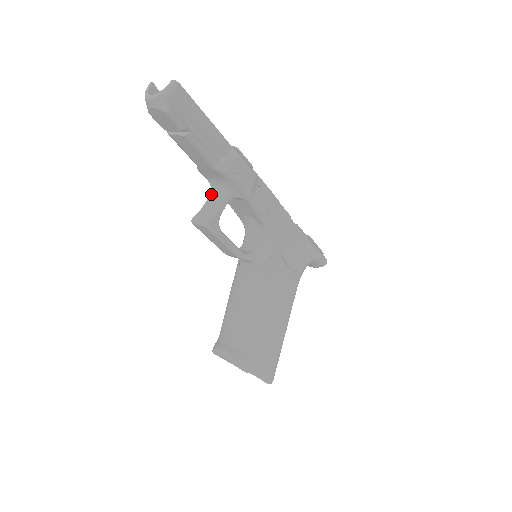
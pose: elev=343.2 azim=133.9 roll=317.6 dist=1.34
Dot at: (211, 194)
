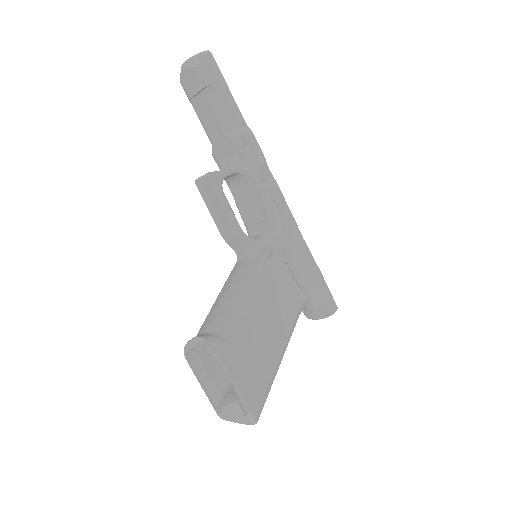
Dot at: occluded
